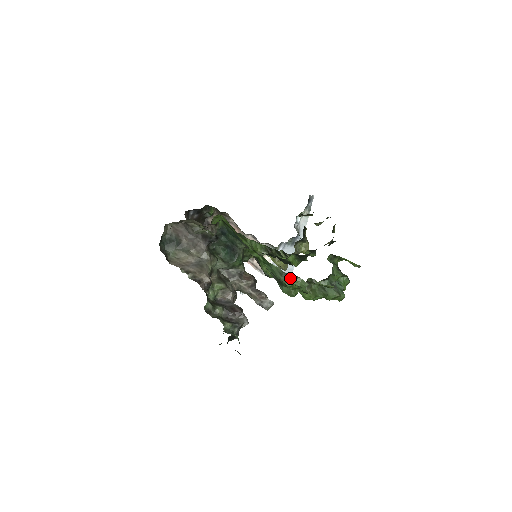
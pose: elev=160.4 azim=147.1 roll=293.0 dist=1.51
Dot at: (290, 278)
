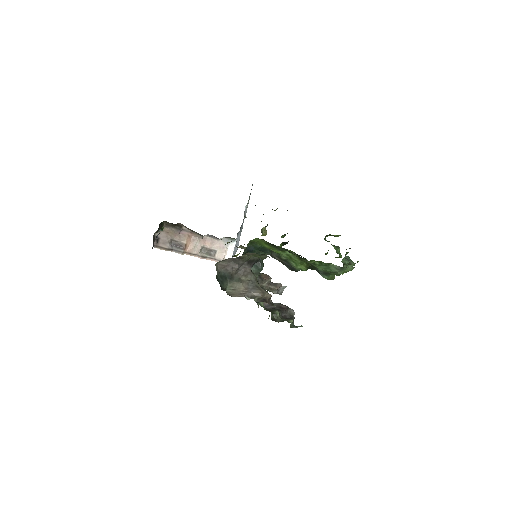
Dot at: (343, 269)
